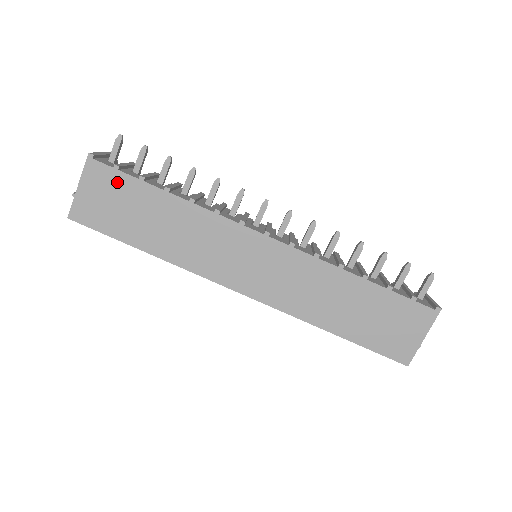
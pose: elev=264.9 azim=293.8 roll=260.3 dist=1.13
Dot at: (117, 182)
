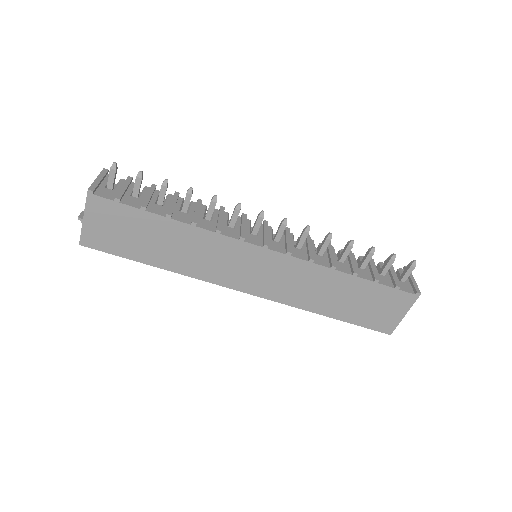
Dot at: (120, 213)
